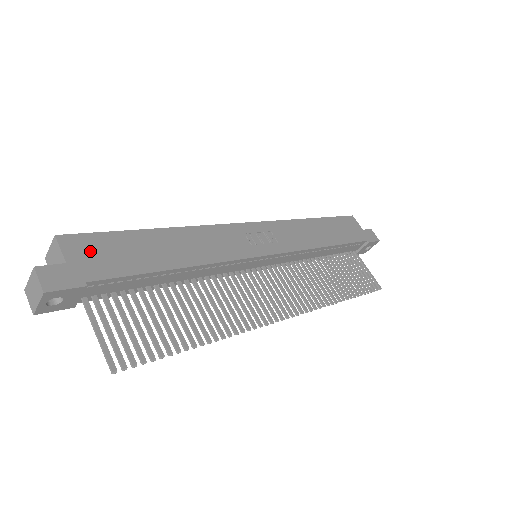
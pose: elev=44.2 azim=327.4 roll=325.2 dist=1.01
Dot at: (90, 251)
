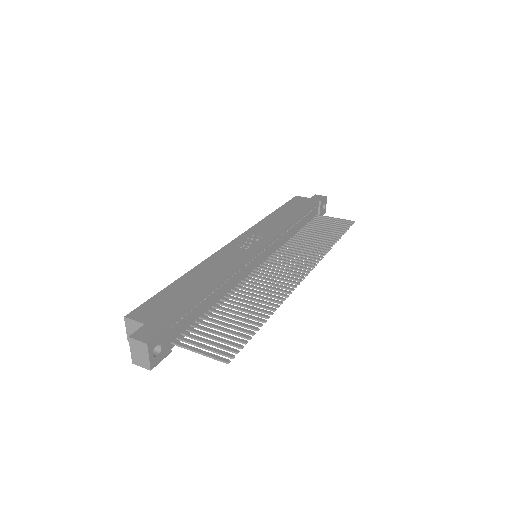
Dot at: (153, 311)
